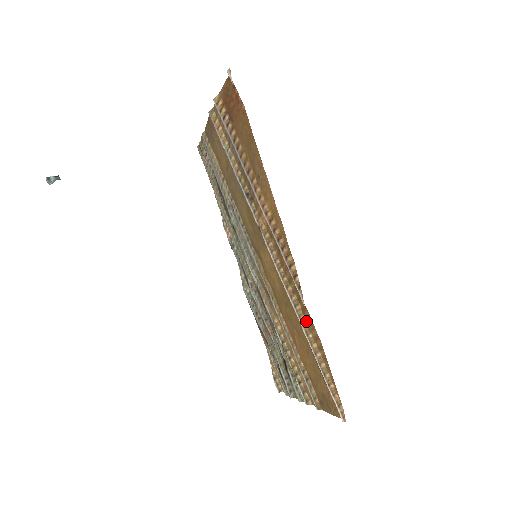
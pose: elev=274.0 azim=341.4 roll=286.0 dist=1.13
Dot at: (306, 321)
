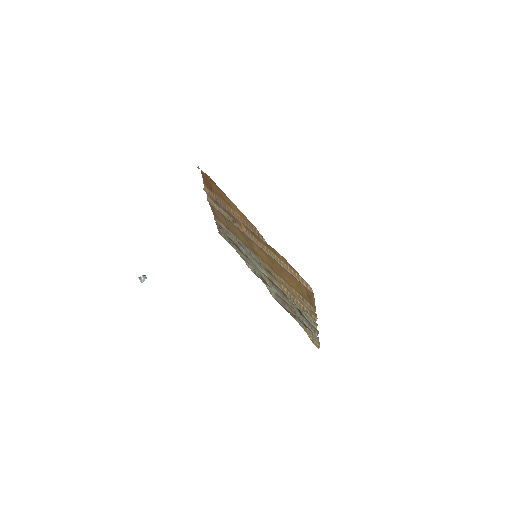
Dot at: (277, 256)
